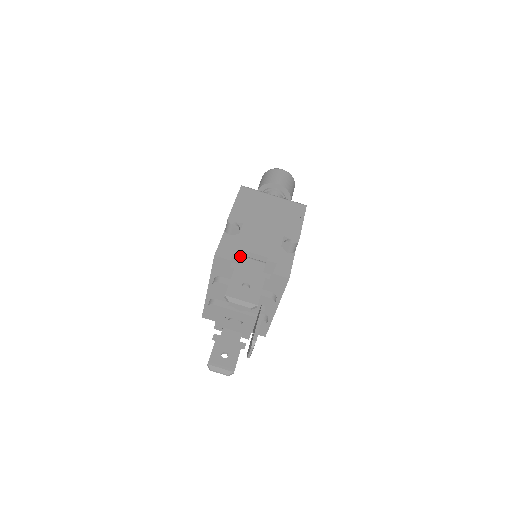
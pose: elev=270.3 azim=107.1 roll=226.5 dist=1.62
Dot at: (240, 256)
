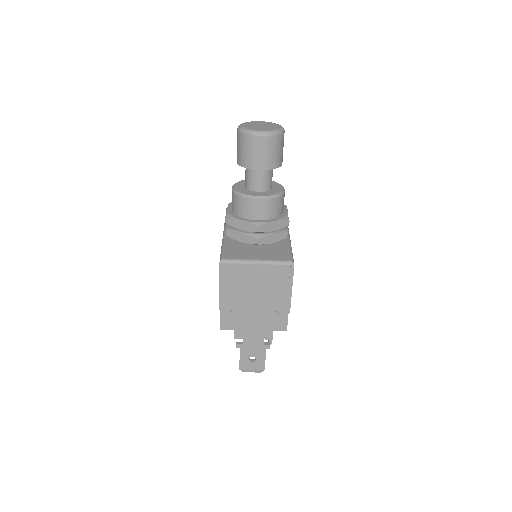
Dot at: (241, 336)
